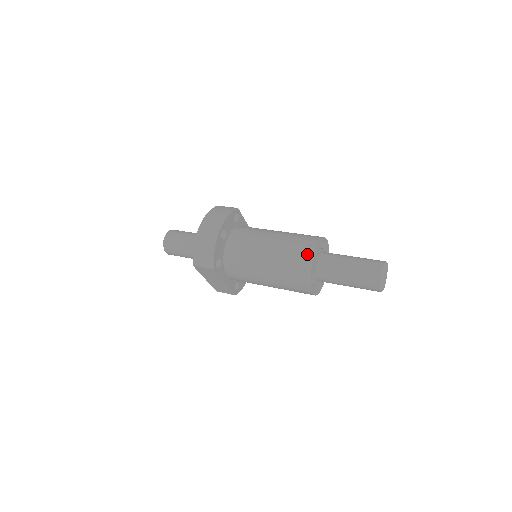
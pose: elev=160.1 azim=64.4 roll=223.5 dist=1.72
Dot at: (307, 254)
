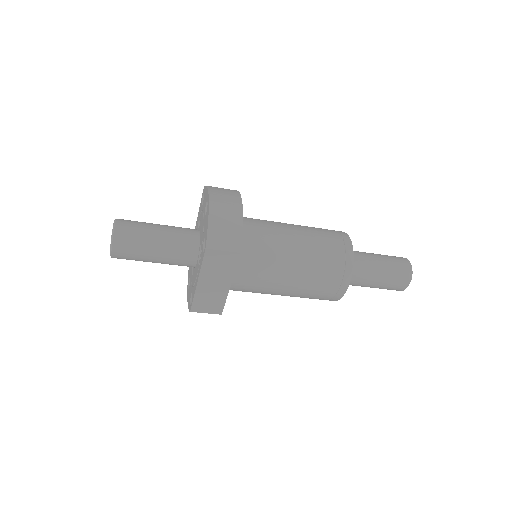
Dot at: (344, 241)
